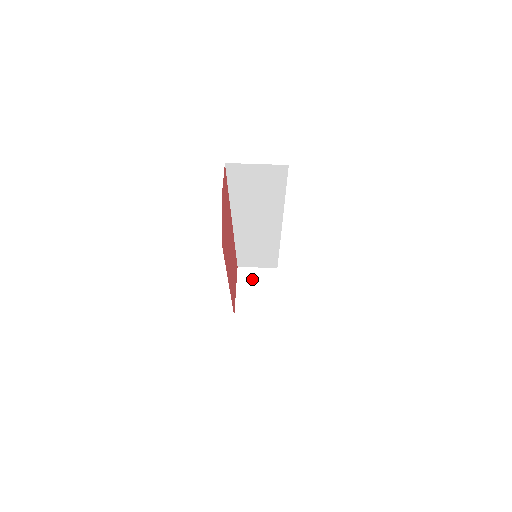
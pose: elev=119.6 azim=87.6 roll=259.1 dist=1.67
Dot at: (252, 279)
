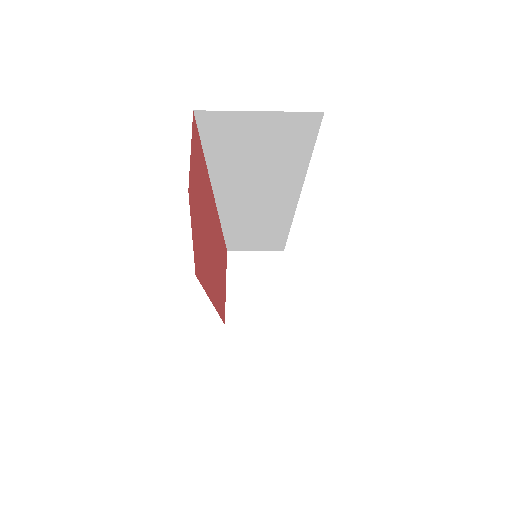
Dot at: (248, 268)
